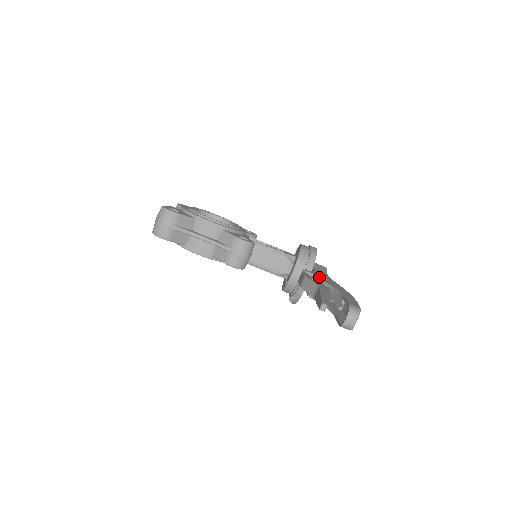
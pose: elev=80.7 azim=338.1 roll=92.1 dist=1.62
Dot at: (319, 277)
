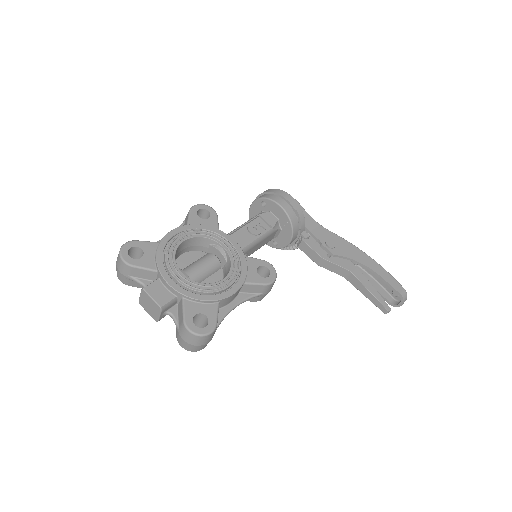
Dot at: (333, 250)
